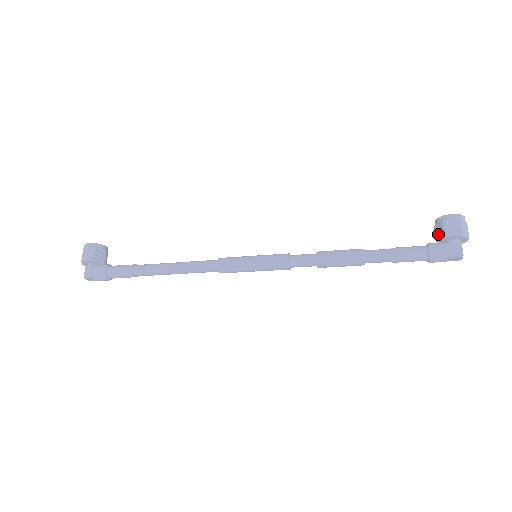
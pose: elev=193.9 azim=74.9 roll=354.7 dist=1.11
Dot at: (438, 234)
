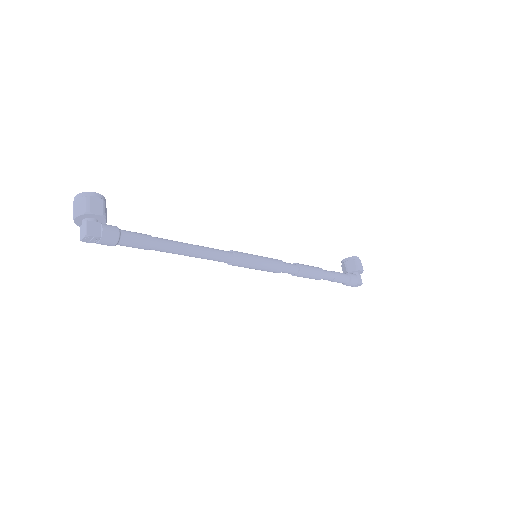
Dot at: (351, 267)
